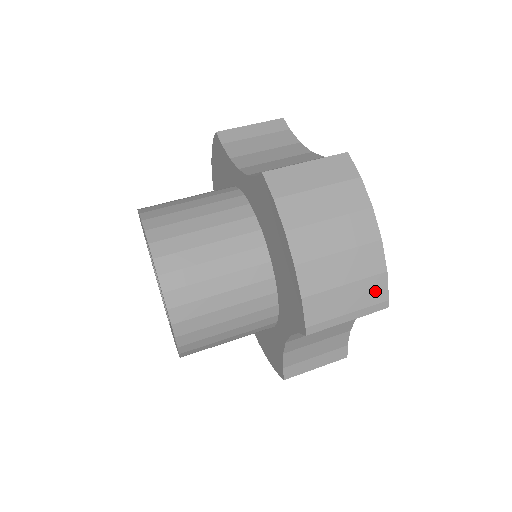
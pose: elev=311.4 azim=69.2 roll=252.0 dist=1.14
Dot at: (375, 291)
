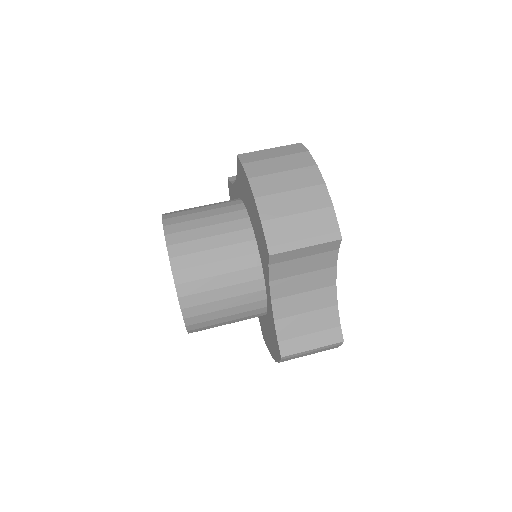
Dot at: (326, 222)
